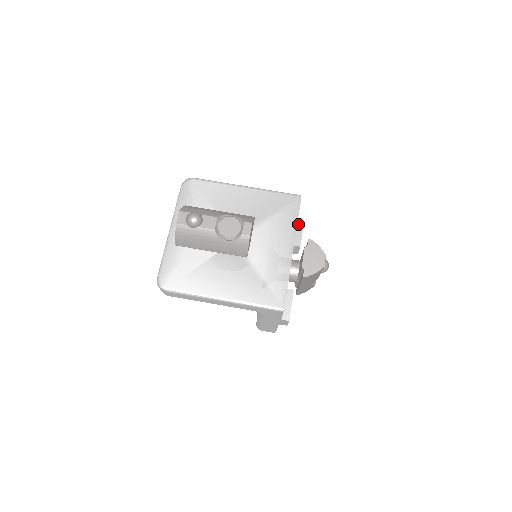
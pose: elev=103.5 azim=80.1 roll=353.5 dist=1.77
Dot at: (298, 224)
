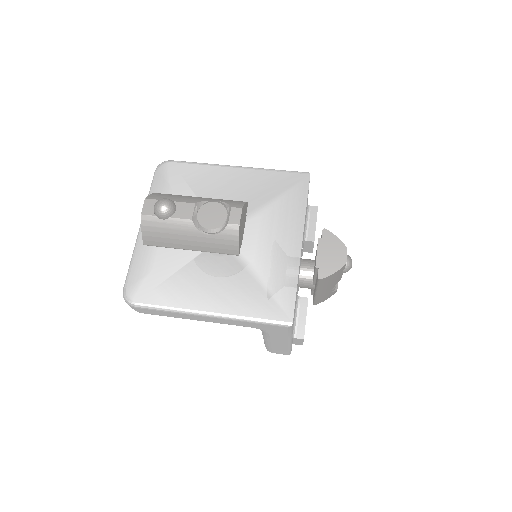
Dot at: (310, 213)
